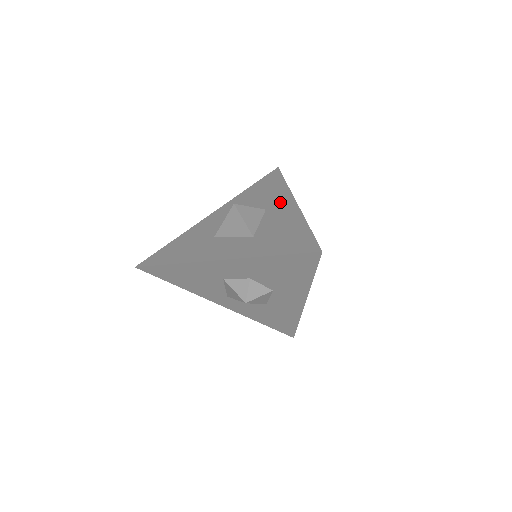
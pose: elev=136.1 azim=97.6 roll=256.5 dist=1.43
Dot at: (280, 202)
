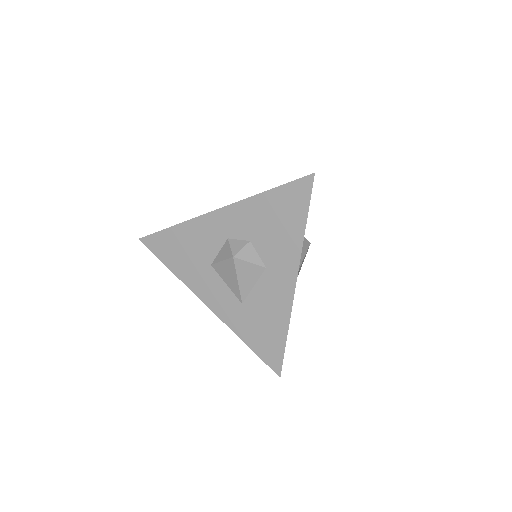
Dot at: (282, 270)
